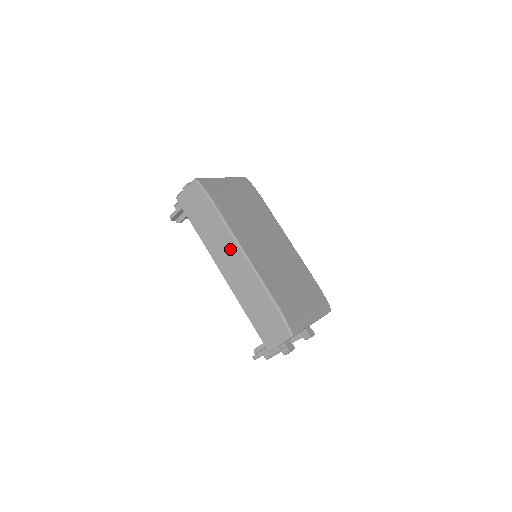
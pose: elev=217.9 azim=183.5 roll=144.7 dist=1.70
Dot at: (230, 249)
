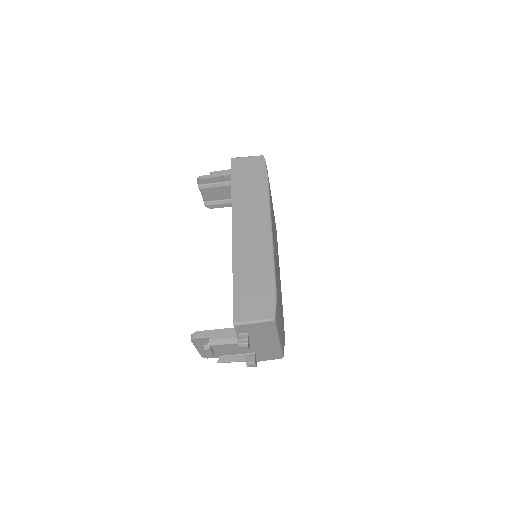
Dot at: (258, 218)
